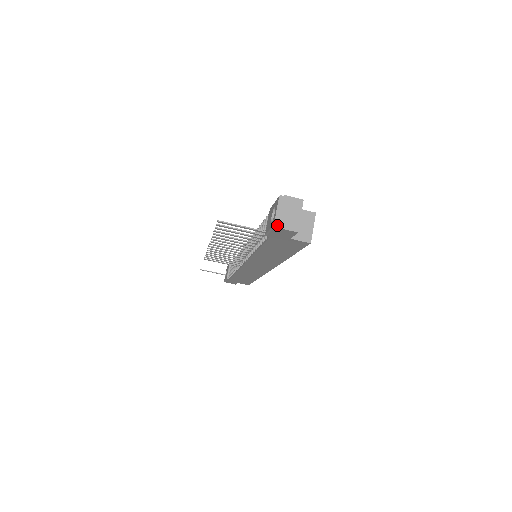
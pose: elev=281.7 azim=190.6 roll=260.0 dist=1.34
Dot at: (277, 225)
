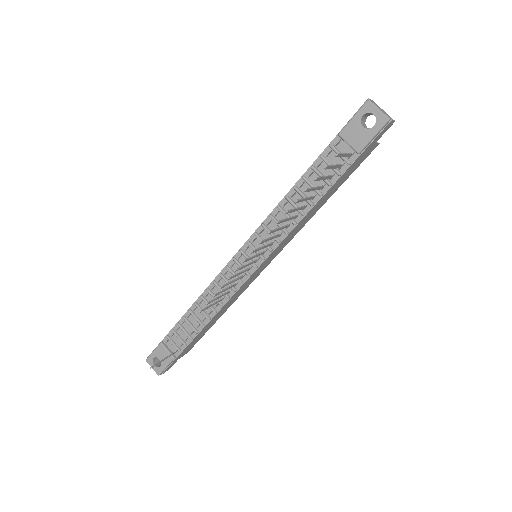
Dot at: (390, 118)
